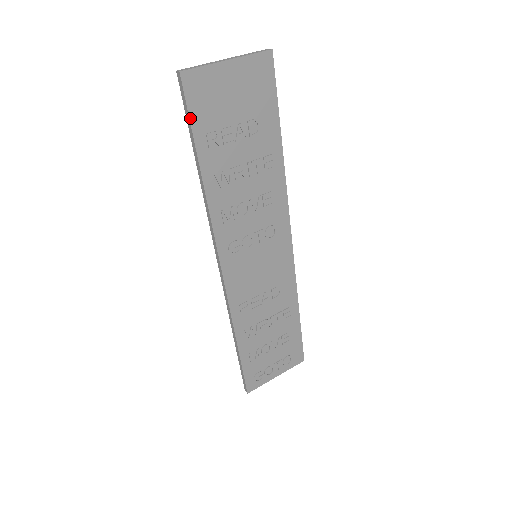
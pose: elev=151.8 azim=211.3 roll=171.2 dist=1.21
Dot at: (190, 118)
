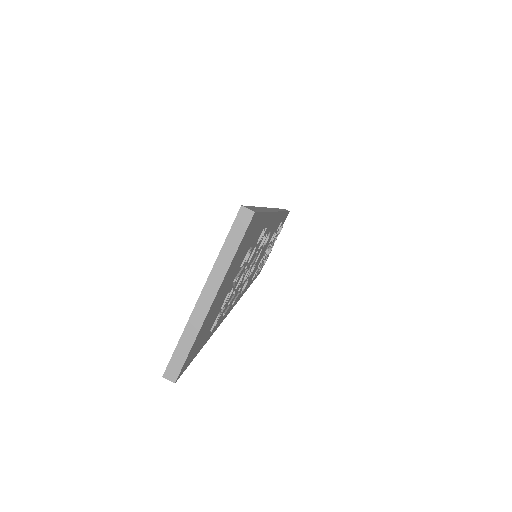
Dot at: (195, 356)
